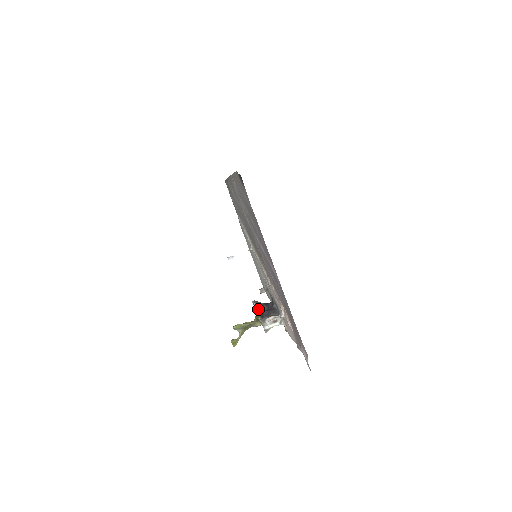
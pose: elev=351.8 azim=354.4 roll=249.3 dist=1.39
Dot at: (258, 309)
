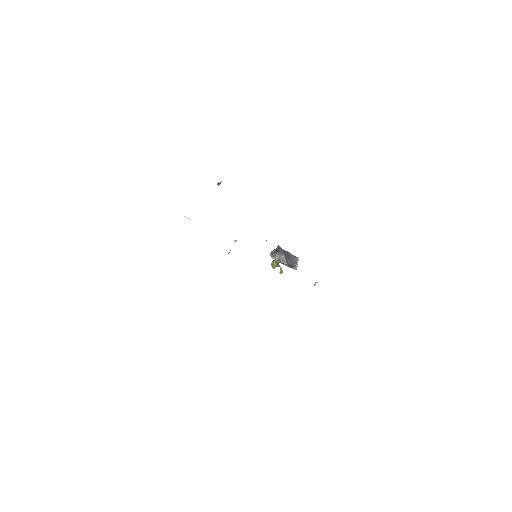
Dot at: (283, 264)
